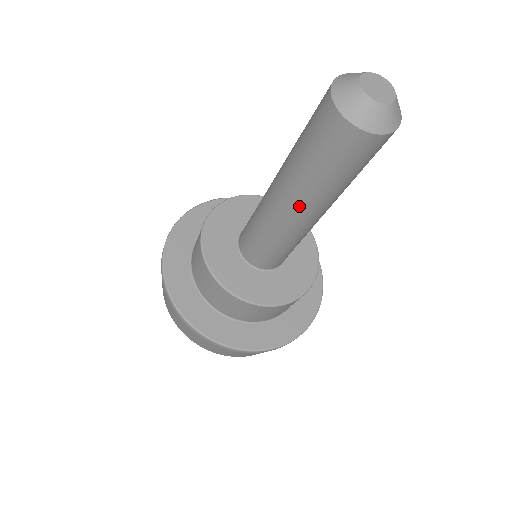
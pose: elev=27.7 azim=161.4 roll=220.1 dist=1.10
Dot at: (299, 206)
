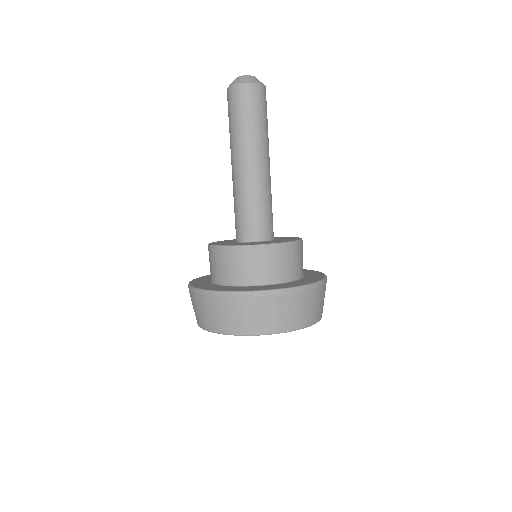
Dot at: (254, 155)
